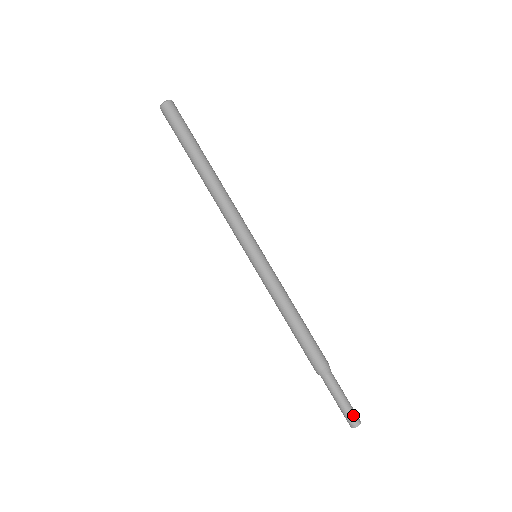
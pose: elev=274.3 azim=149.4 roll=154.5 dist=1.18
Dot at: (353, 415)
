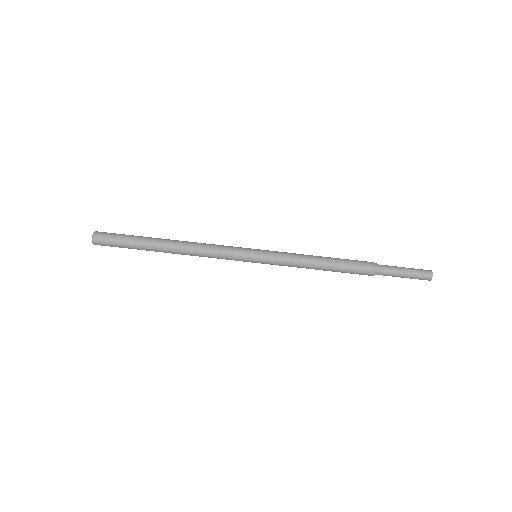
Dot at: (421, 269)
